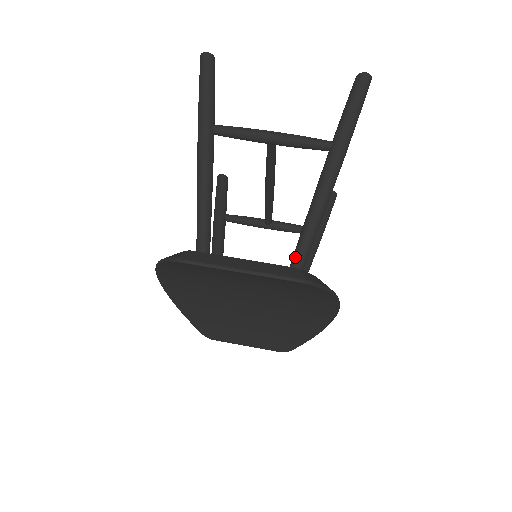
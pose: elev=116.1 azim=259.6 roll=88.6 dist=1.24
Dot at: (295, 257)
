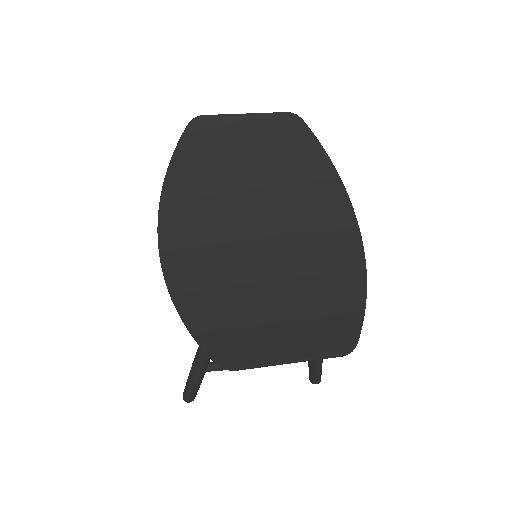
Dot at: occluded
